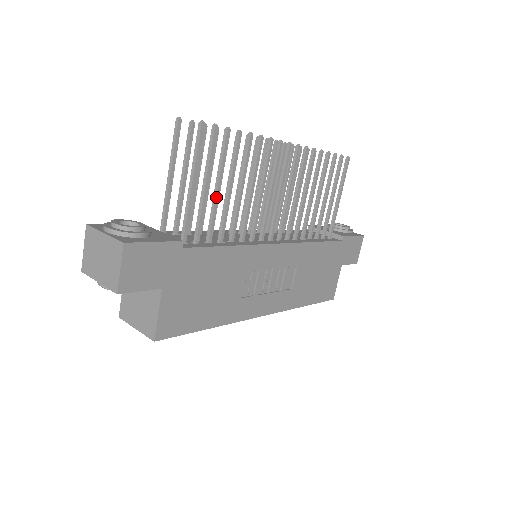
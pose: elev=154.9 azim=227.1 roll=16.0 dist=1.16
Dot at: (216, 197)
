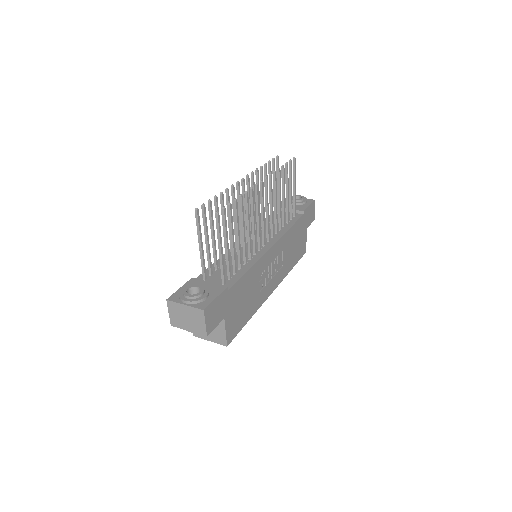
Dot at: (233, 246)
